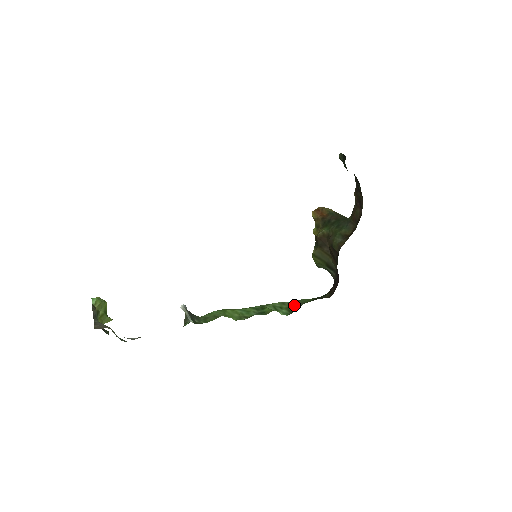
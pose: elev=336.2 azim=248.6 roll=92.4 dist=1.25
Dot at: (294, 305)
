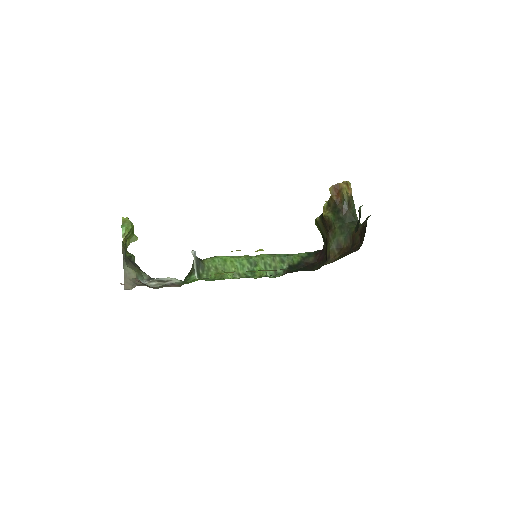
Dot at: (281, 264)
